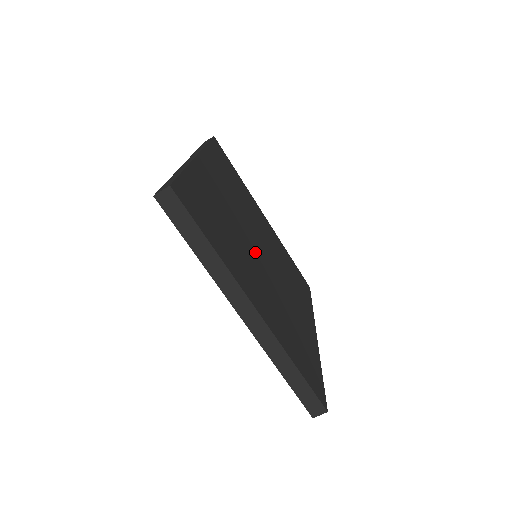
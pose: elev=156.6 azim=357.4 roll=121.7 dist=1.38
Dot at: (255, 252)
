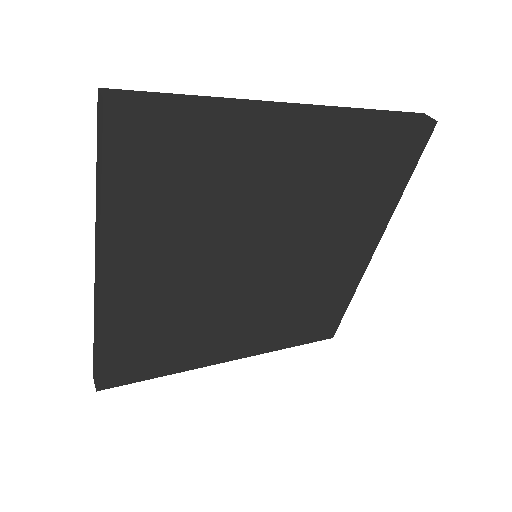
Dot at: (237, 252)
